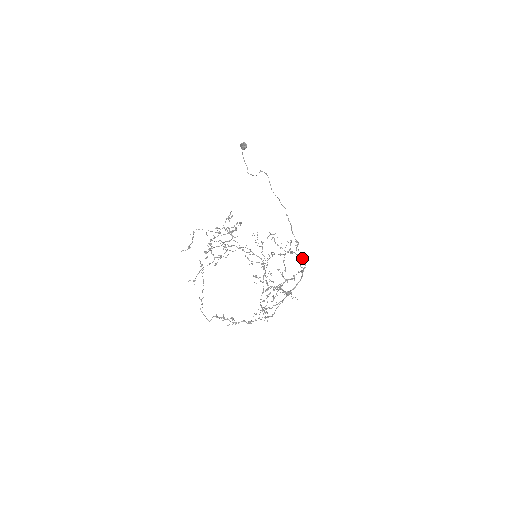
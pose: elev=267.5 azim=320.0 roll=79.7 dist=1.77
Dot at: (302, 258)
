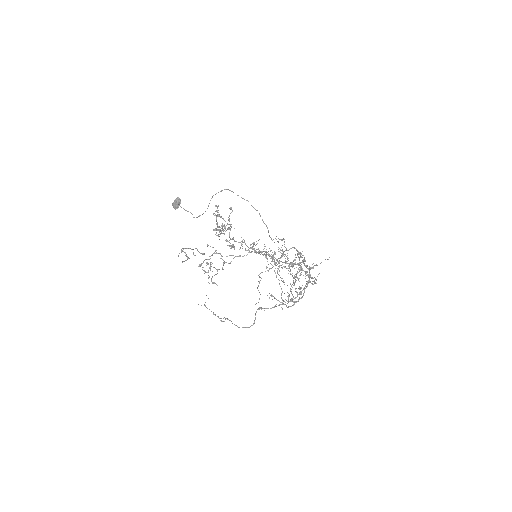
Dot at: (296, 250)
